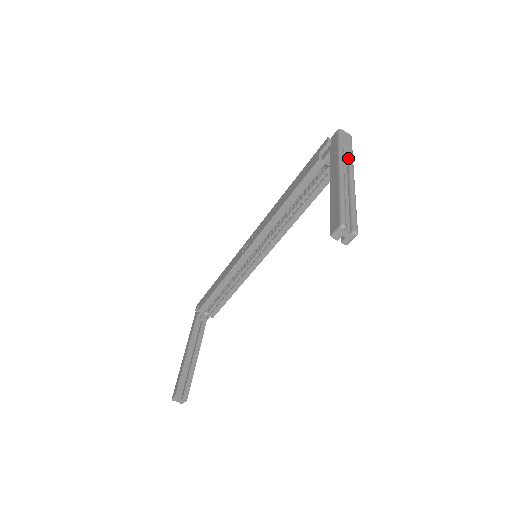
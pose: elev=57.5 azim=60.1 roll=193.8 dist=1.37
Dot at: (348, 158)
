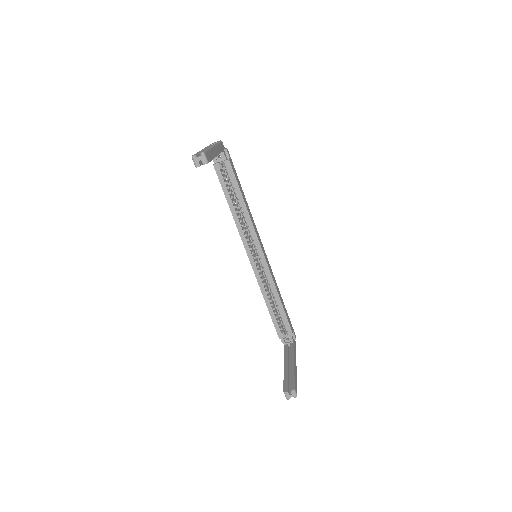
Dot at: occluded
